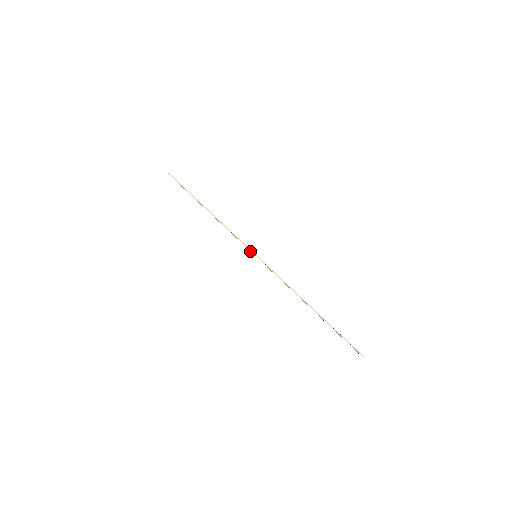
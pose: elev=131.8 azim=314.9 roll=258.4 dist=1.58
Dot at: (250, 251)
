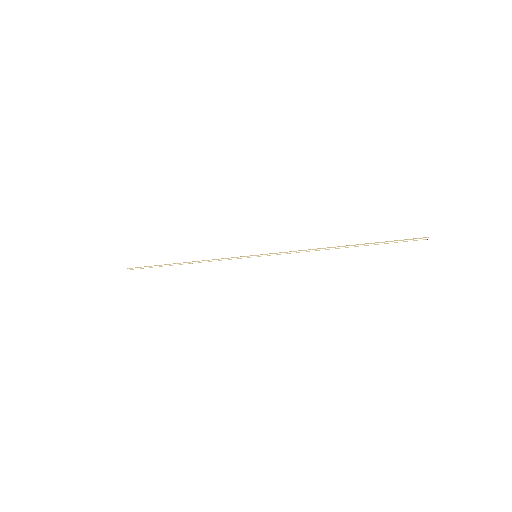
Dot at: (247, 257)
